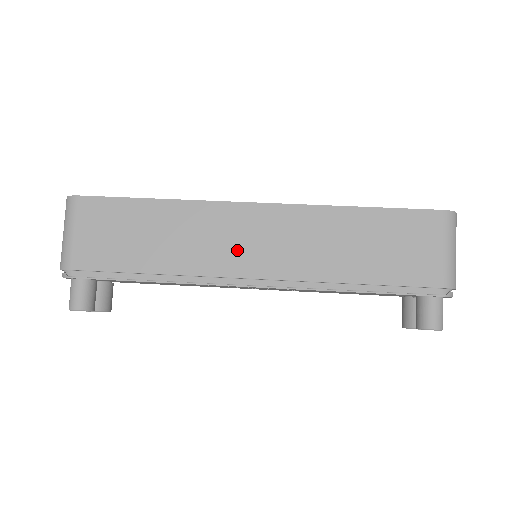
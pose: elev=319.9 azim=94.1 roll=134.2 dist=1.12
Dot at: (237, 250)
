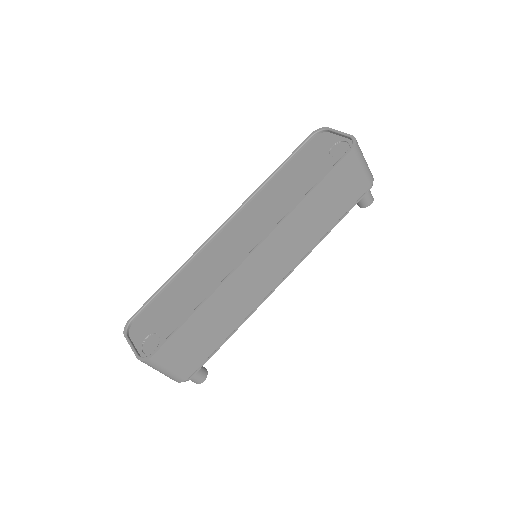
Dot at: (264, 278)
